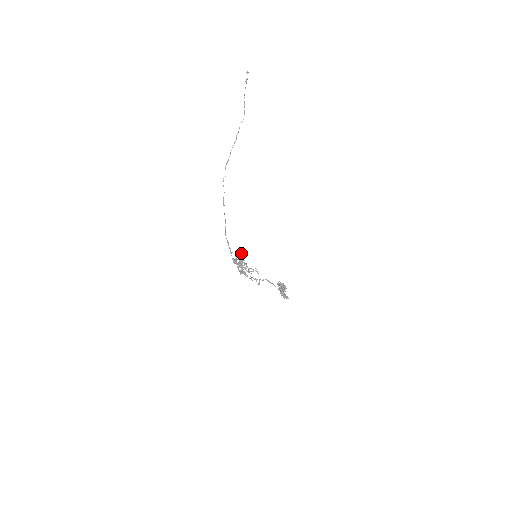
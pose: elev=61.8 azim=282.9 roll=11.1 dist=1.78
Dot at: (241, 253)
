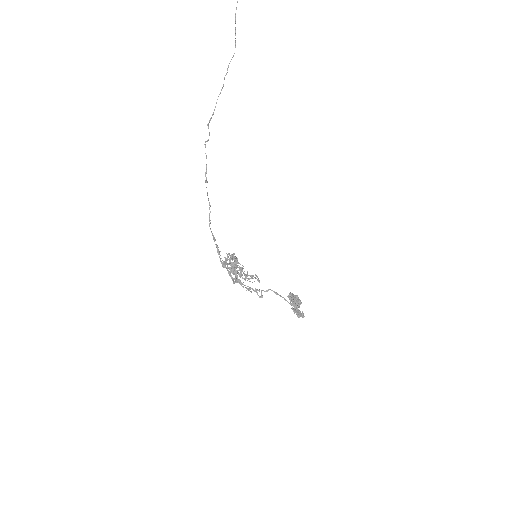
Dot at: occluded
